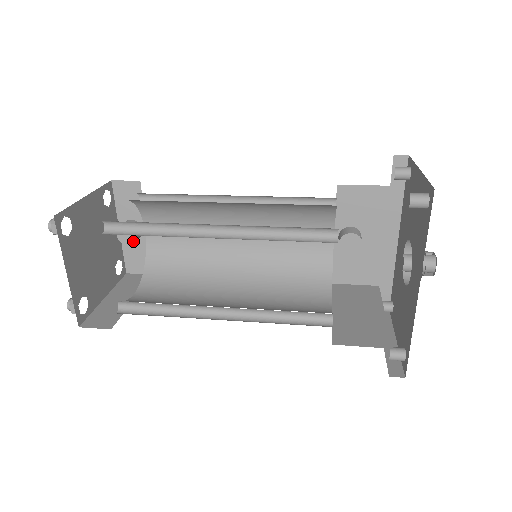
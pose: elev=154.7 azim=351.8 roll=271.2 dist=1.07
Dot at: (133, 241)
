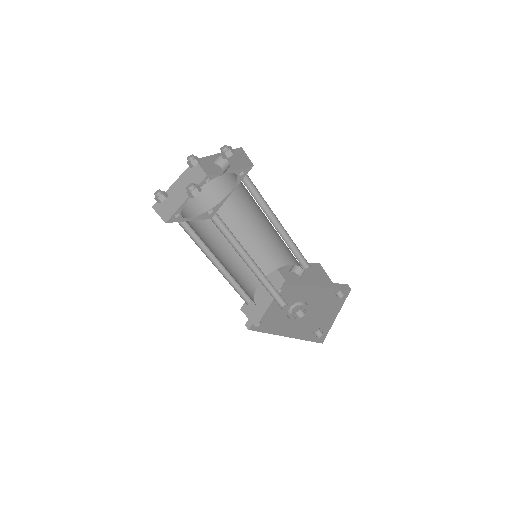
Dot at: (217, 173)
